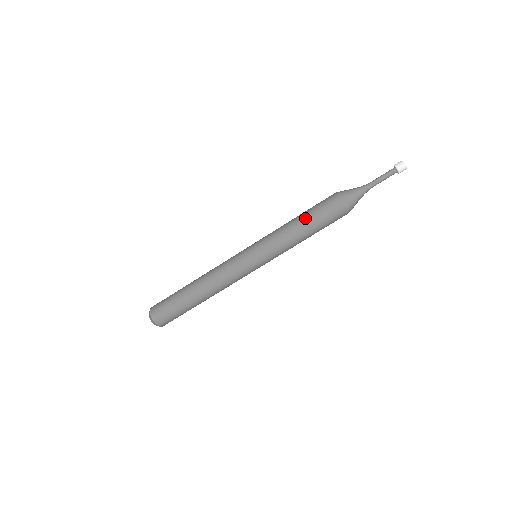
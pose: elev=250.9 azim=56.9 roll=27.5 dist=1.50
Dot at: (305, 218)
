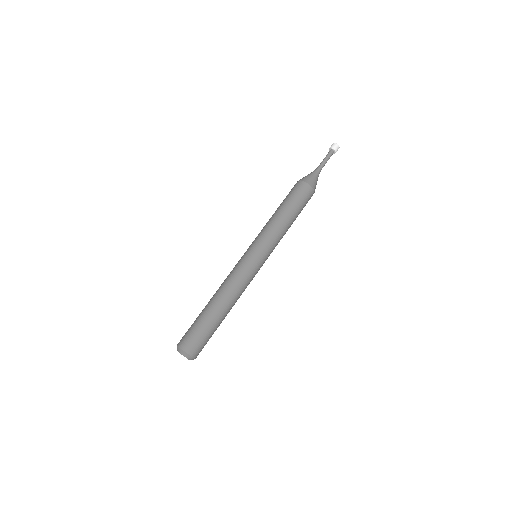
Dot at: (283, 206)
